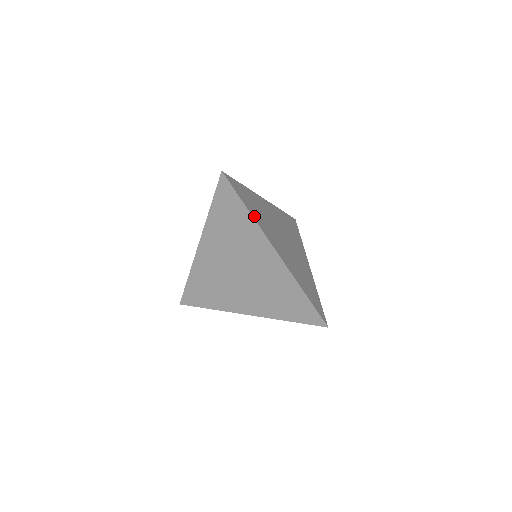
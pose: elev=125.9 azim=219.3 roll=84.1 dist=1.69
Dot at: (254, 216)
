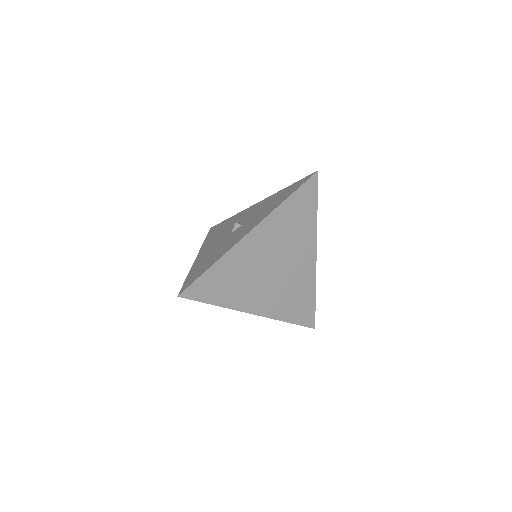
Dot at: (225, 303)
